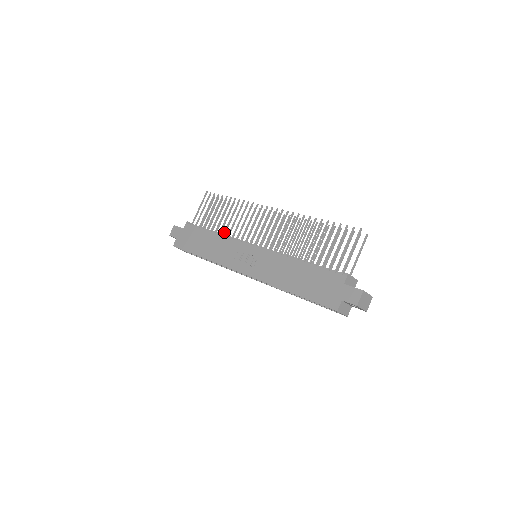
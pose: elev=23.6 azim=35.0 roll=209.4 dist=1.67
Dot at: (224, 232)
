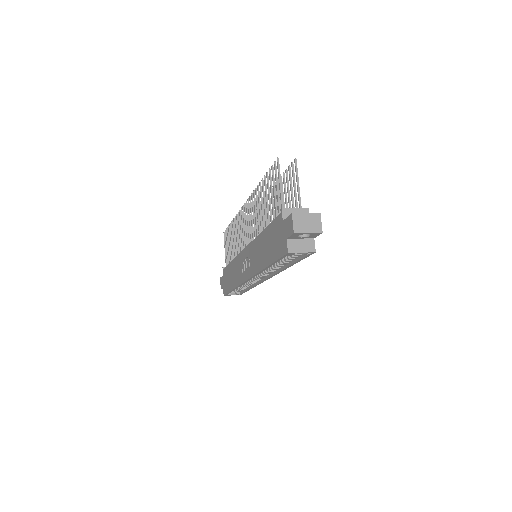
Dot at: (236, 255)
